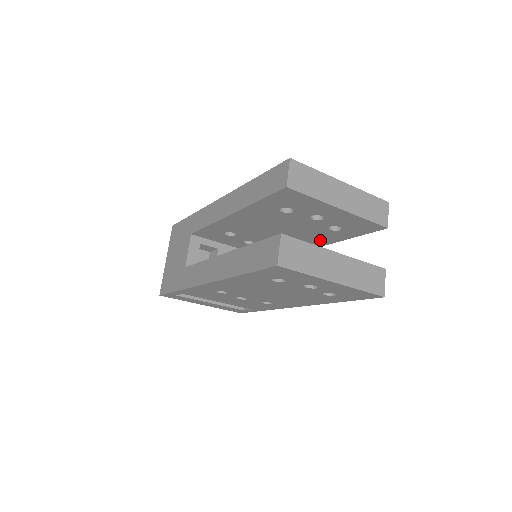
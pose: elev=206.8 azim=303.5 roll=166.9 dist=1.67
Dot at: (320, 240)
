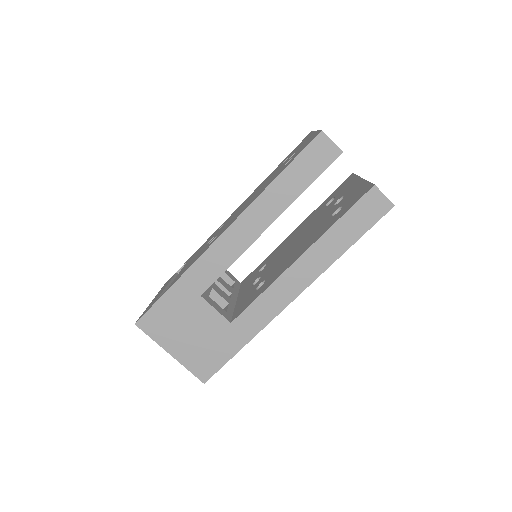
Dot at: occluded
